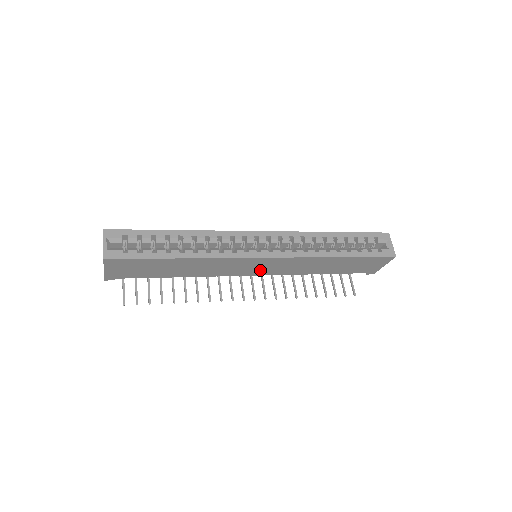
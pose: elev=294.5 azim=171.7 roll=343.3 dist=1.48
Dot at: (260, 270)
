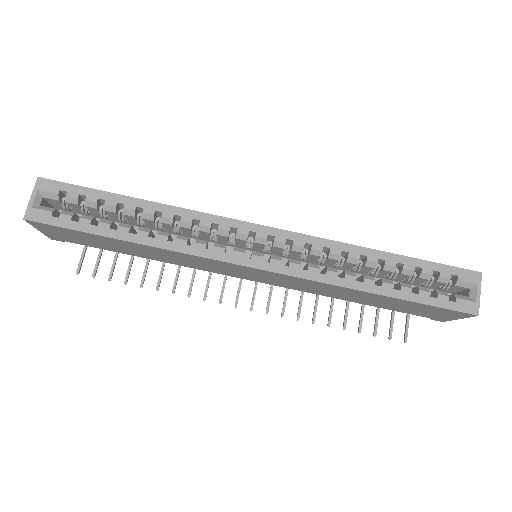
Dot at: (256, 277)
